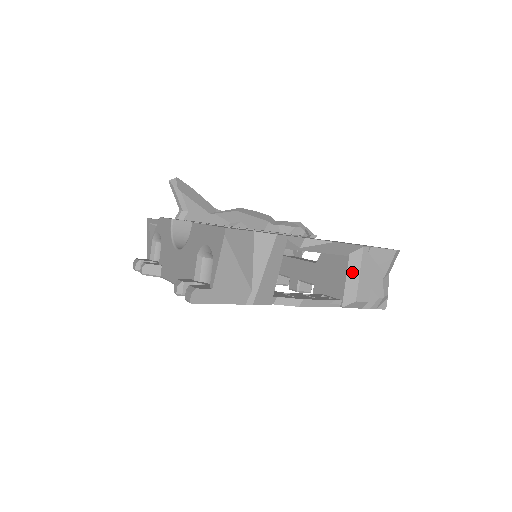
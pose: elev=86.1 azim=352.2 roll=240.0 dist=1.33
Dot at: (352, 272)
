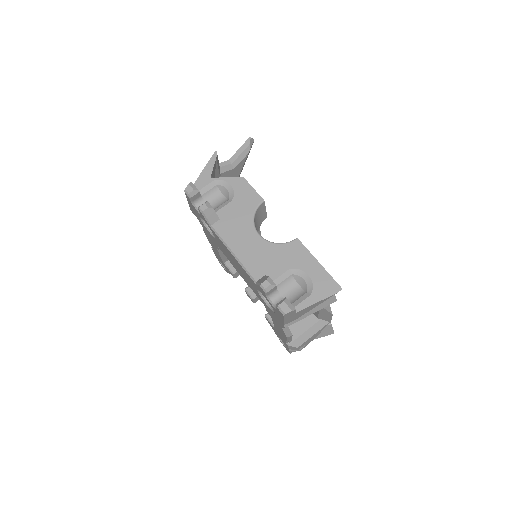
Dot at: (312, 330)
